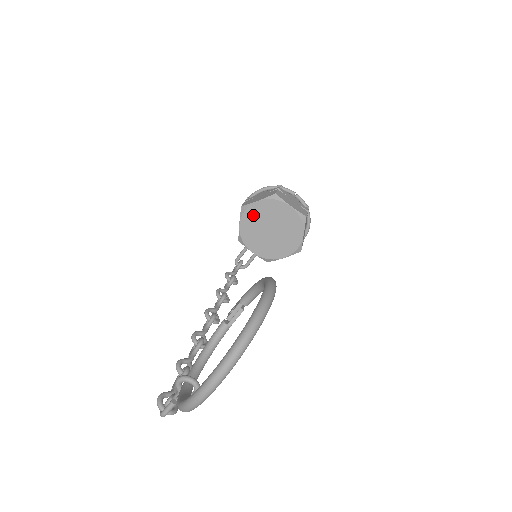
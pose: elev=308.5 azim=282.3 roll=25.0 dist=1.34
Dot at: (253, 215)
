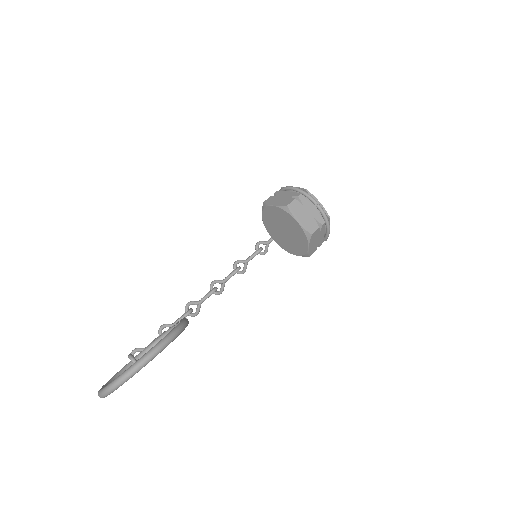
Dot at: (271, 214)
